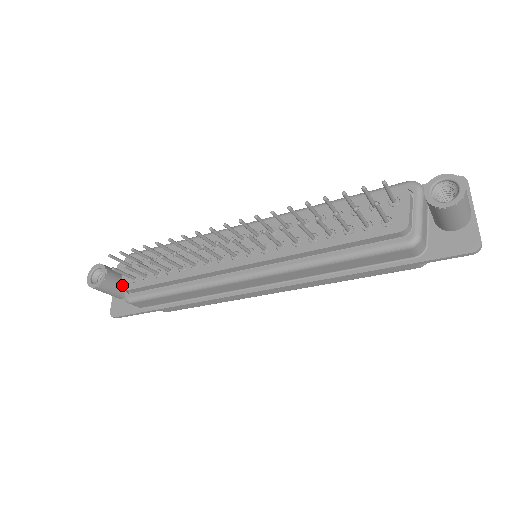
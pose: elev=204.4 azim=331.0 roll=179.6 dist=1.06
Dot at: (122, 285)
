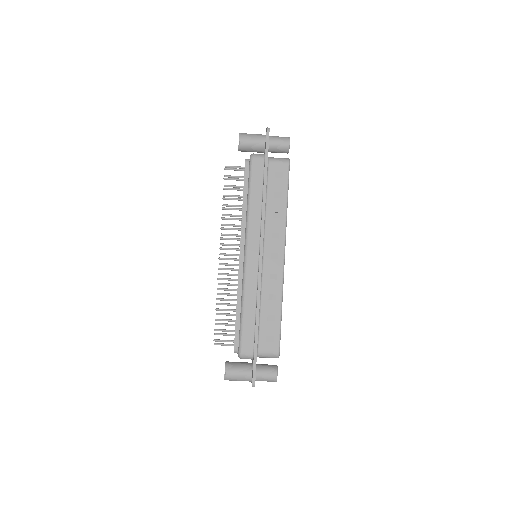
Dot at: occluded
